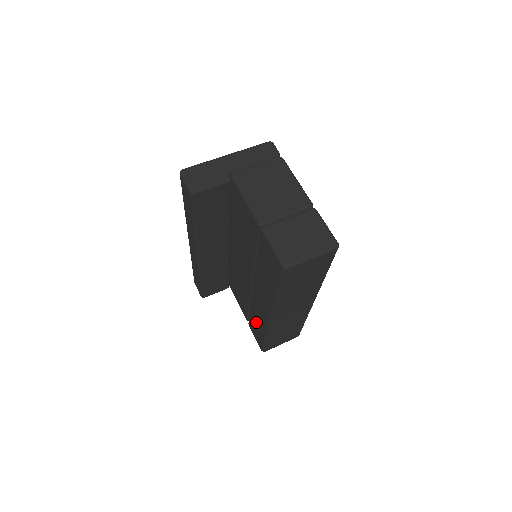
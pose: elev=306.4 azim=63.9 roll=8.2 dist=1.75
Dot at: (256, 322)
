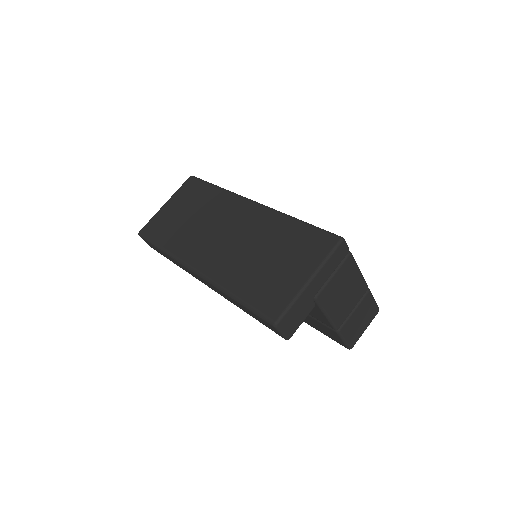
Dot at: occluded
